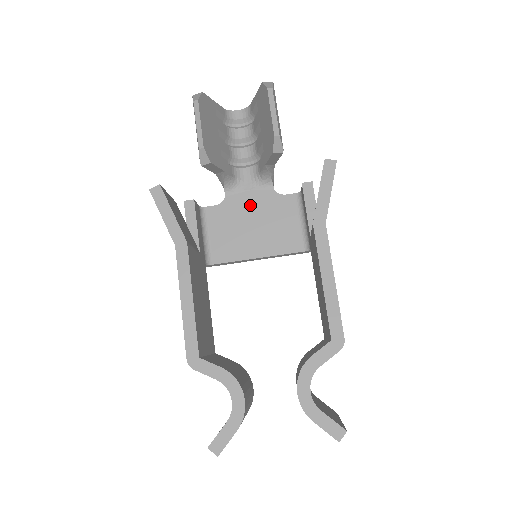
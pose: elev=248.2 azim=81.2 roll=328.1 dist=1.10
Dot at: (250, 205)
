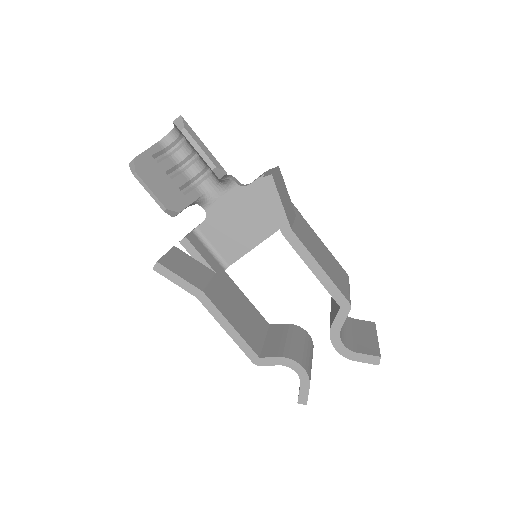
Dot at: (228, 208)
